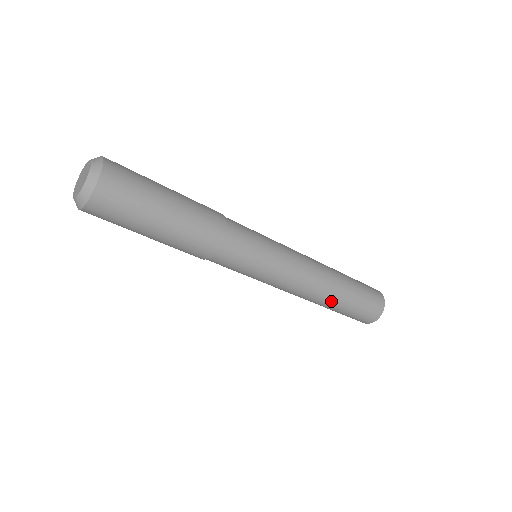
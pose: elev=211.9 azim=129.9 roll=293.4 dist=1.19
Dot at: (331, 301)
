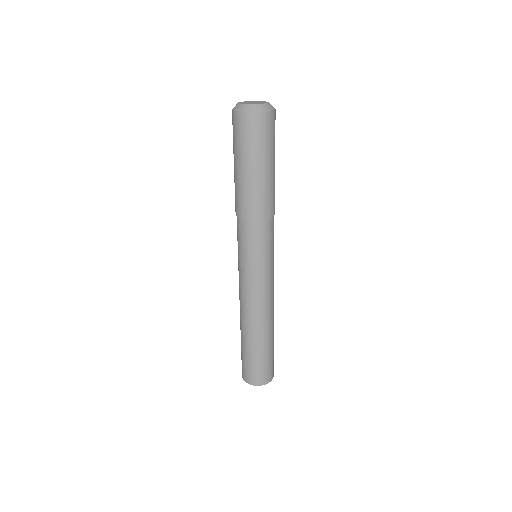
Dot at: (250, 335)
